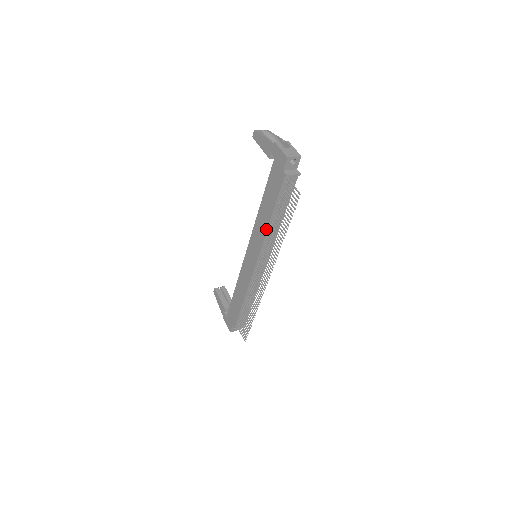
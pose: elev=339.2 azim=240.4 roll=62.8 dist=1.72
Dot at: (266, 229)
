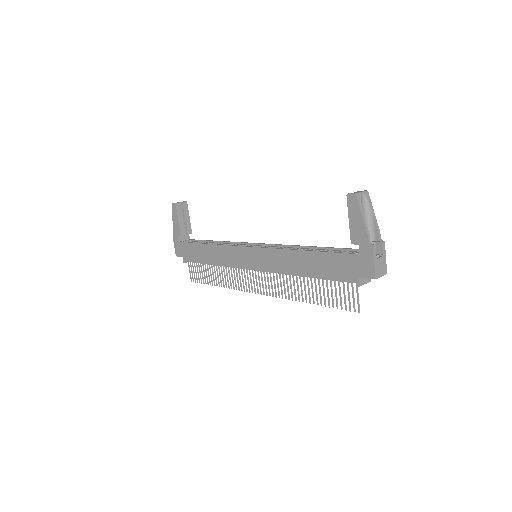
Dot at: (292, 274)
